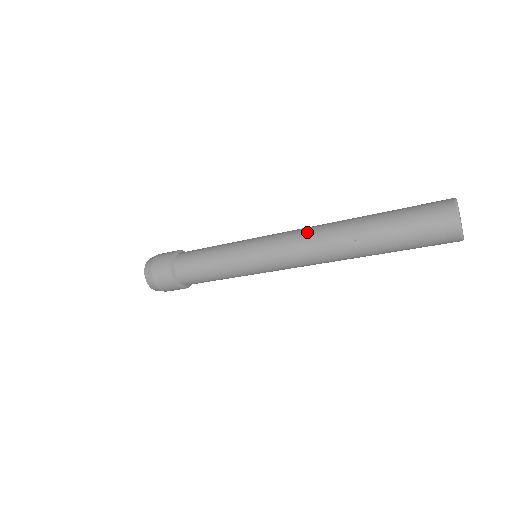
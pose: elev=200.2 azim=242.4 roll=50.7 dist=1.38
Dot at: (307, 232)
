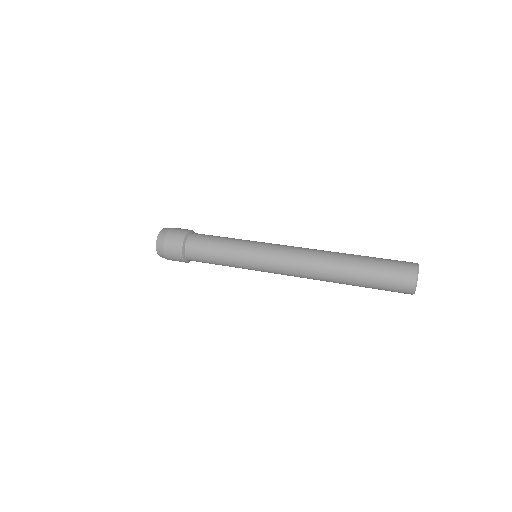
Dot at: (302, 273)
